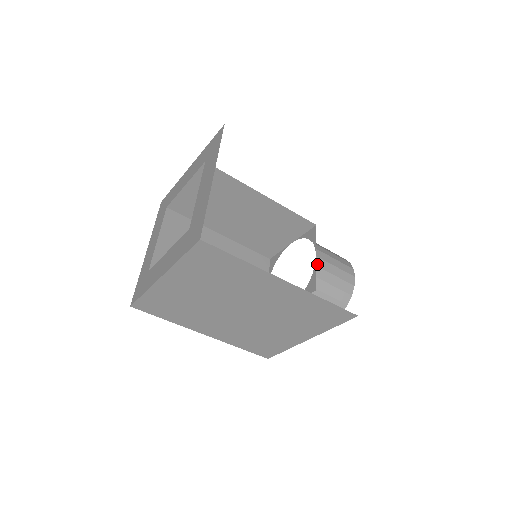
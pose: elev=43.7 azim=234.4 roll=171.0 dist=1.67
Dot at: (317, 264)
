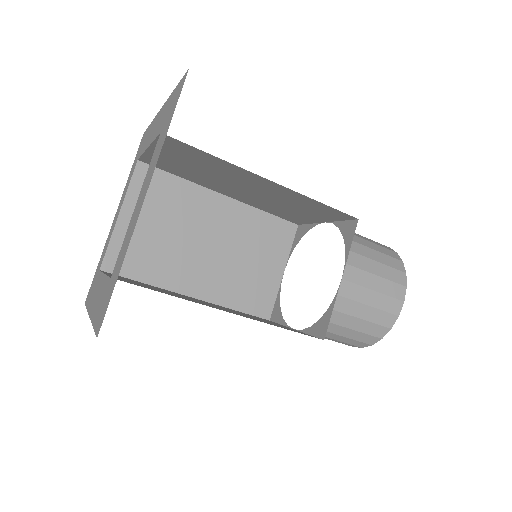
Dot at: (340, 292)
